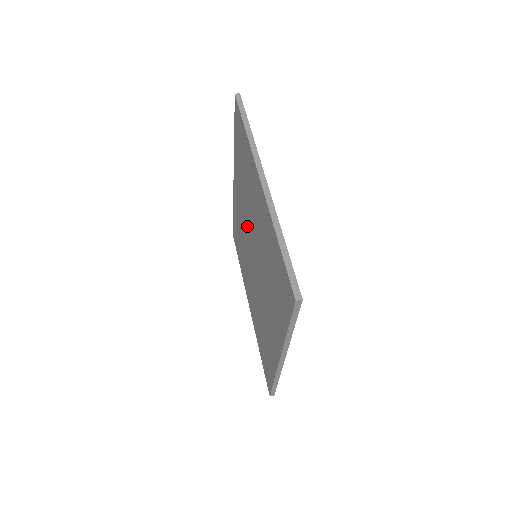
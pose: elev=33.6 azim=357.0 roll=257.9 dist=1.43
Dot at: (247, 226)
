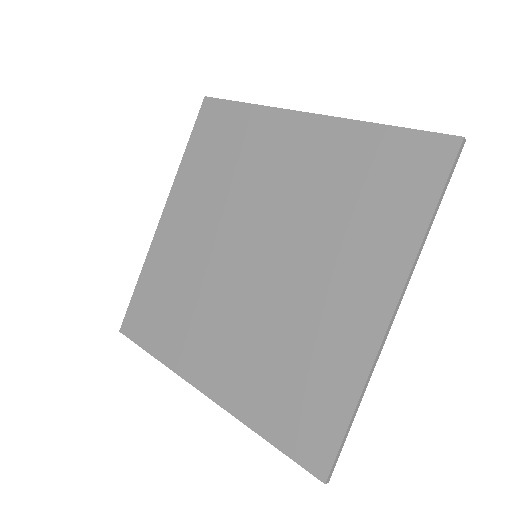
Dot at: (226, 232)
